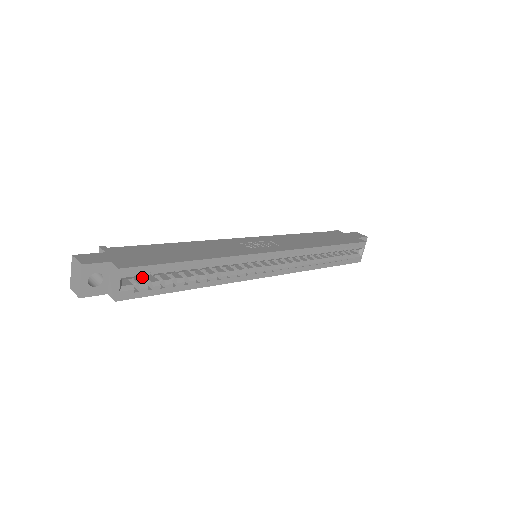
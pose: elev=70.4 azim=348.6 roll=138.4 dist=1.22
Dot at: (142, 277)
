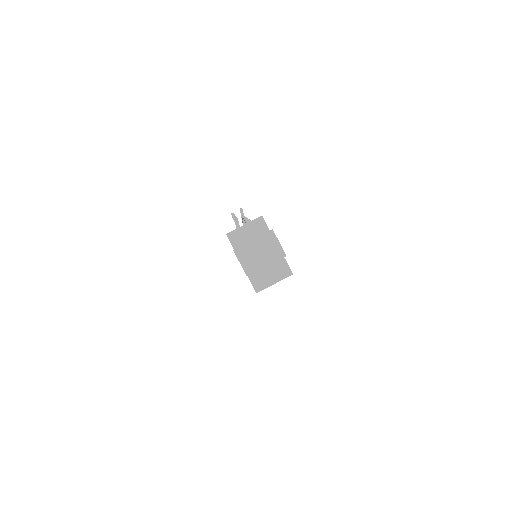
Dot at: occluded
